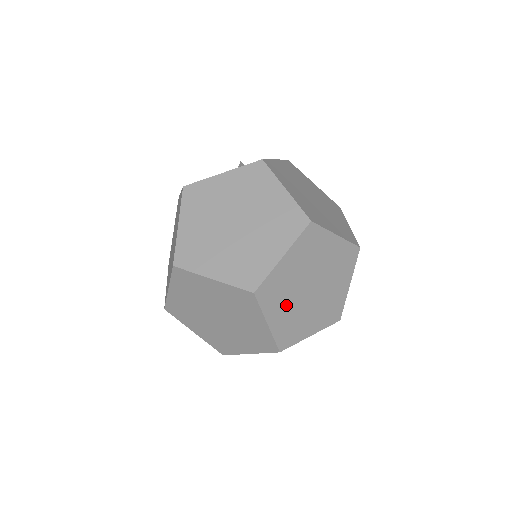
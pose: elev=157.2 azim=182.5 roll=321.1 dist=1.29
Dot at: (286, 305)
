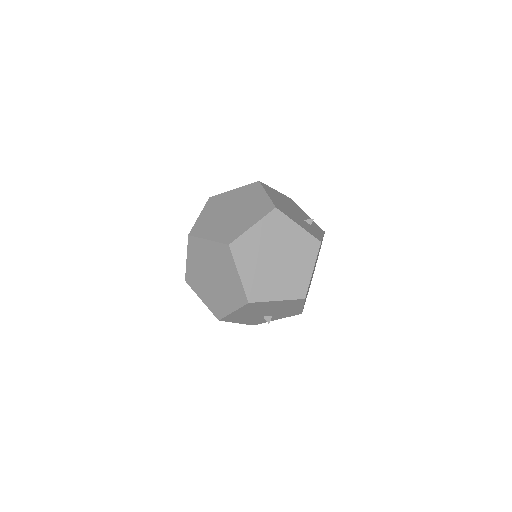
Dot at: (217, 227)
